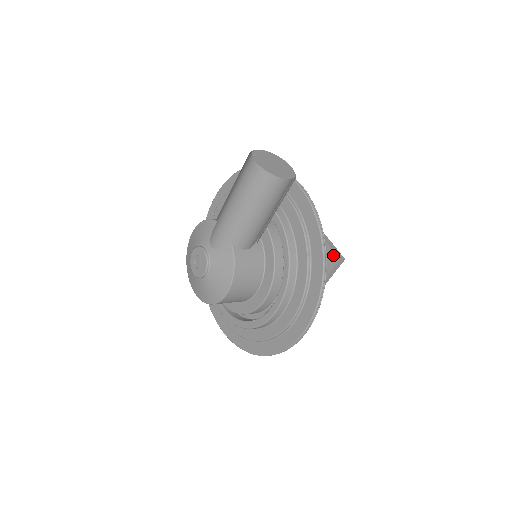
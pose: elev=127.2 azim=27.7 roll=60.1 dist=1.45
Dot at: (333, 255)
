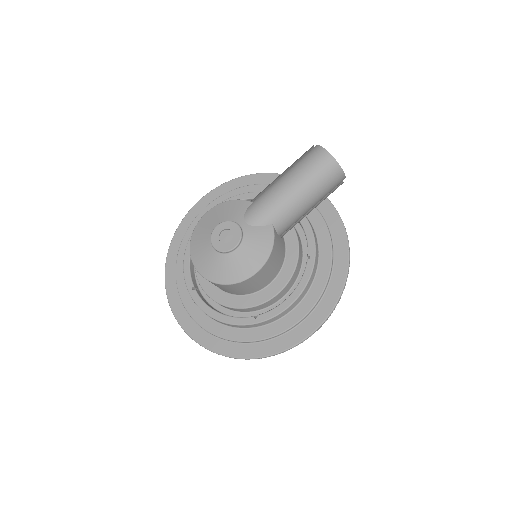
Dot at: occluded
